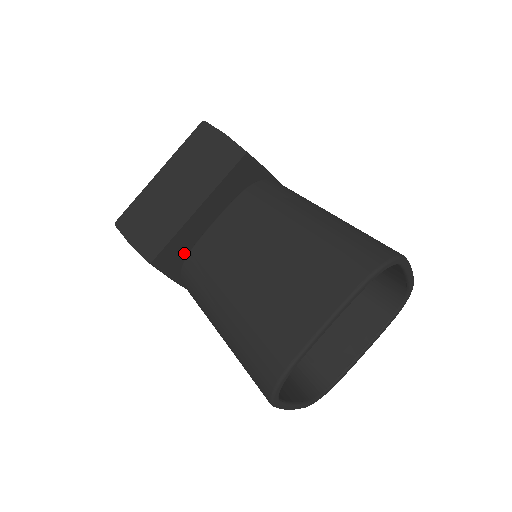
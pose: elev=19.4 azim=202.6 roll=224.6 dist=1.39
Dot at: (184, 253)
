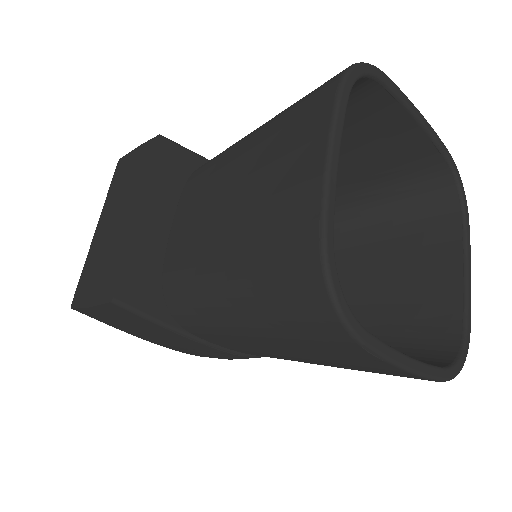
Dot at: (157, 280)
